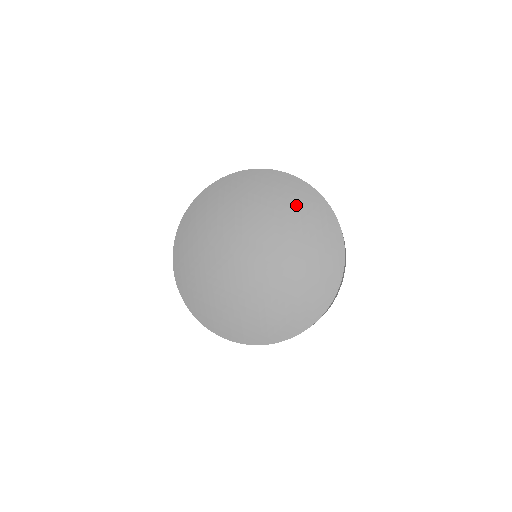
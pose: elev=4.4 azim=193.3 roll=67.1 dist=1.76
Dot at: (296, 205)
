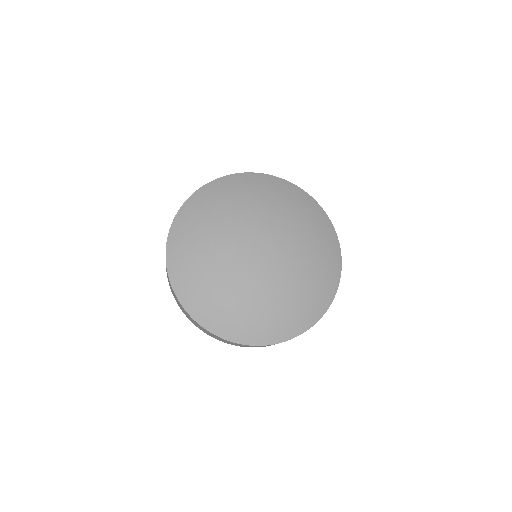
Dot at: (278, 195)
